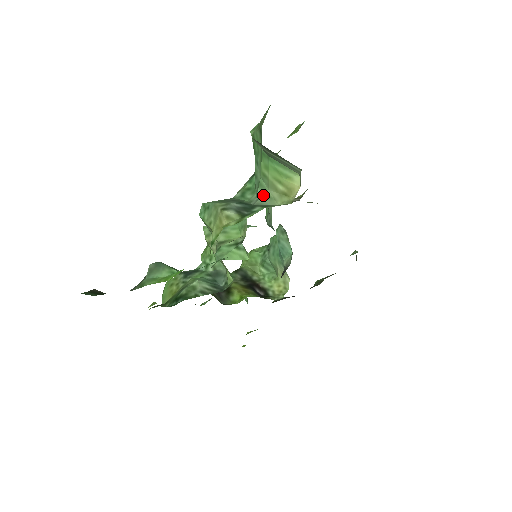
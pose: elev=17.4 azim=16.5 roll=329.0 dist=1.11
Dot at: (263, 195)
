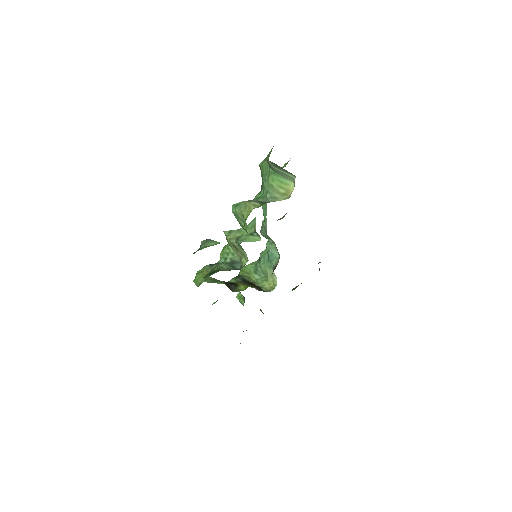
Dot at: (271, 197)
